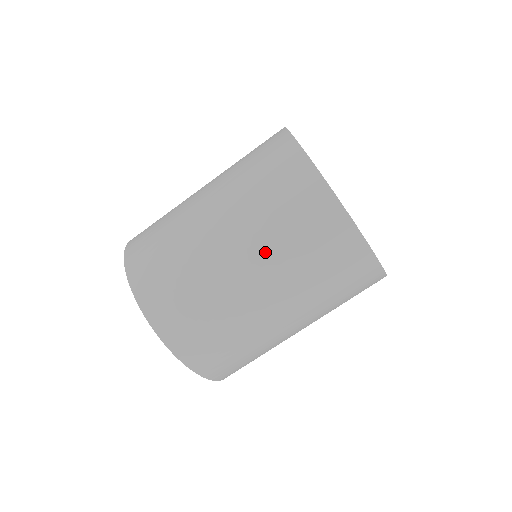
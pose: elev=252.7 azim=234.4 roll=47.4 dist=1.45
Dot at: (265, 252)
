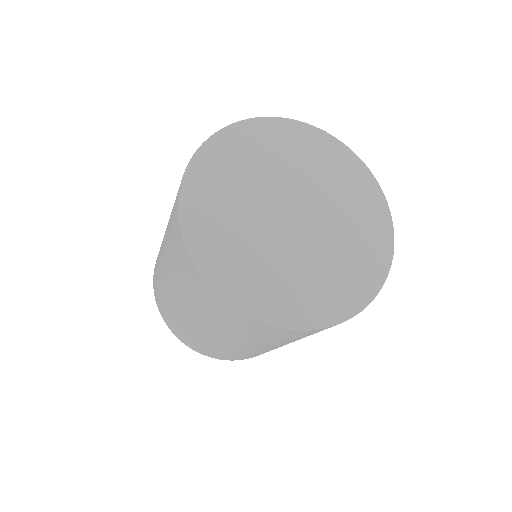
Dot at: occluded
